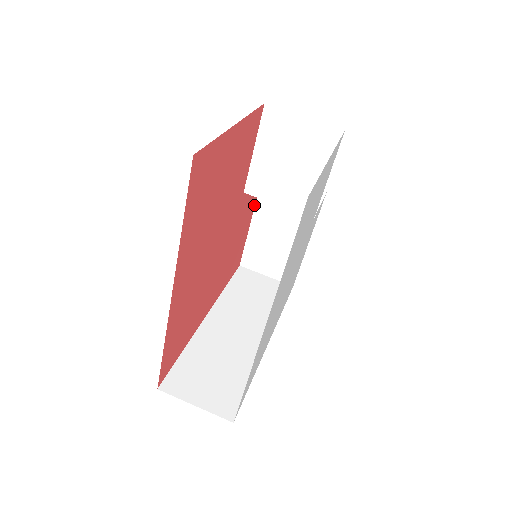
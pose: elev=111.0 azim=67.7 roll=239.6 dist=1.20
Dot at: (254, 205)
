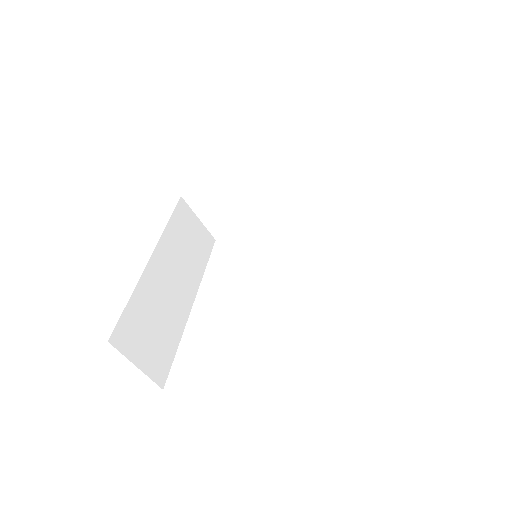
Dot at: (245, 166)
